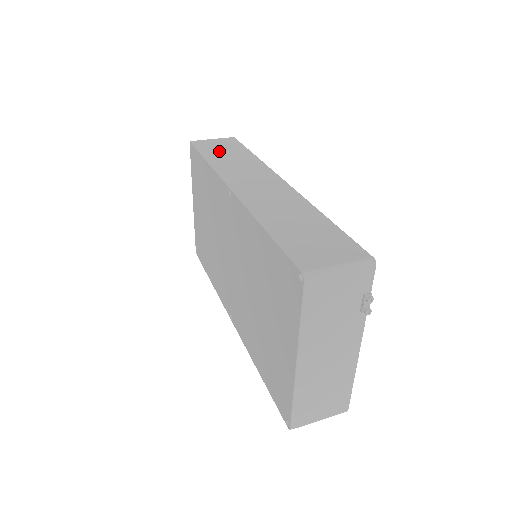
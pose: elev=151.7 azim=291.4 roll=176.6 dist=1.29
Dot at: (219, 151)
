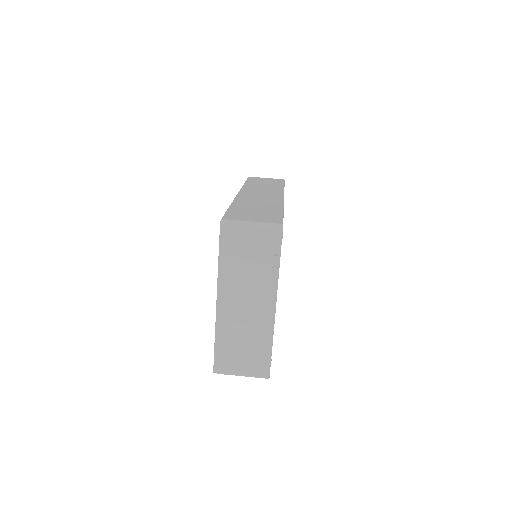
Dot at: (260, 181)
